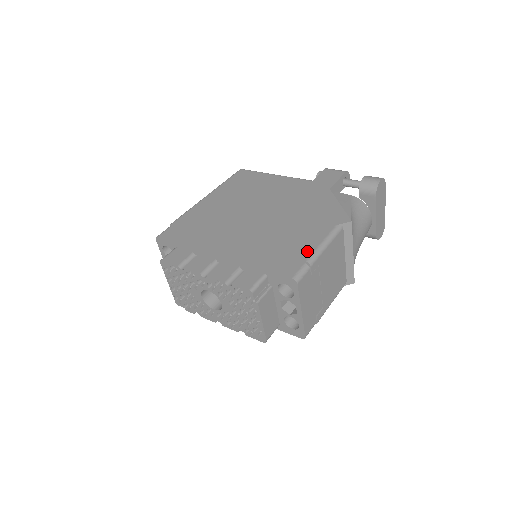
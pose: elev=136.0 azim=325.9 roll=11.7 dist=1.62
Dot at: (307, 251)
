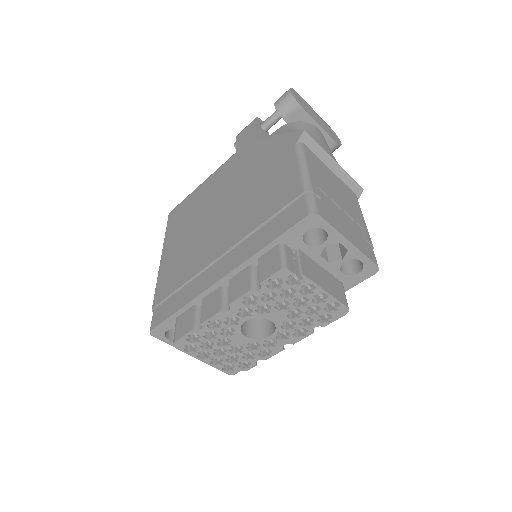
Dot at: (294, 185)
